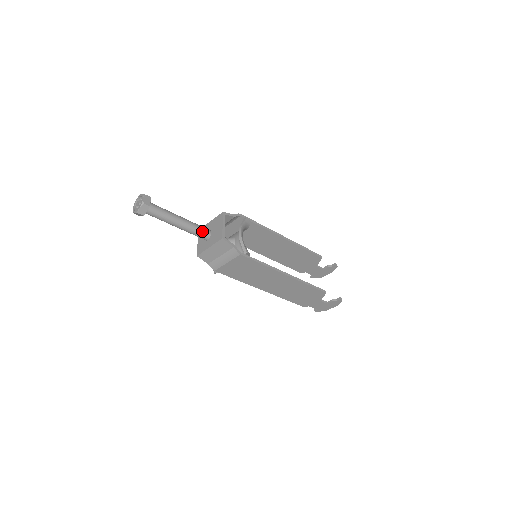
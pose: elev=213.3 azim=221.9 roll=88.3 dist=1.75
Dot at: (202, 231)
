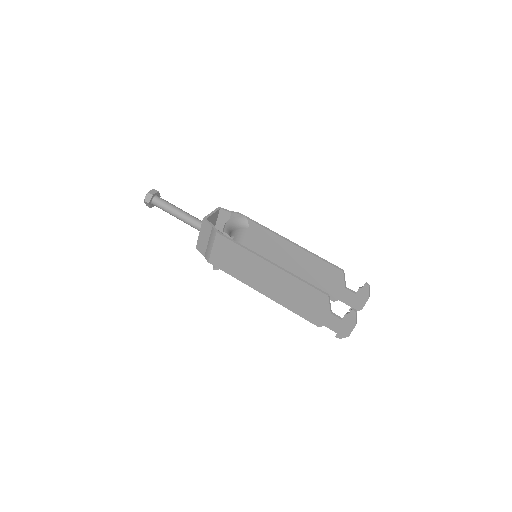
Dot at: (198, 222)
